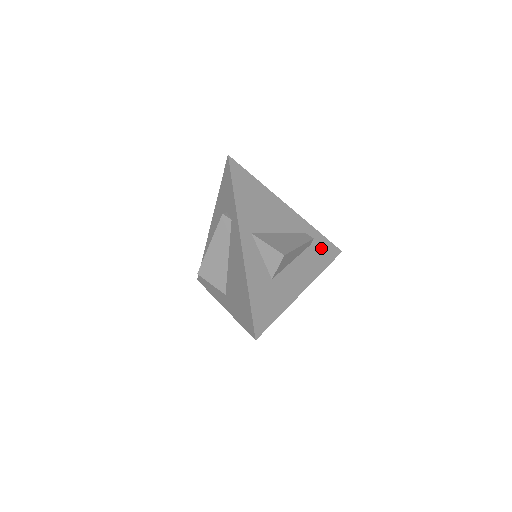
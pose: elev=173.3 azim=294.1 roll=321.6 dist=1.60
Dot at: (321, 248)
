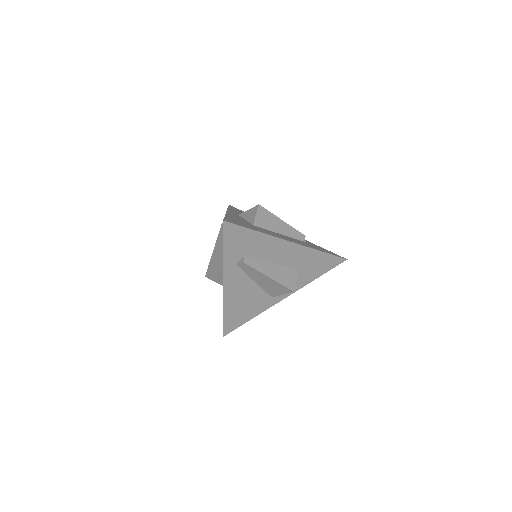
Dot at: occluded
